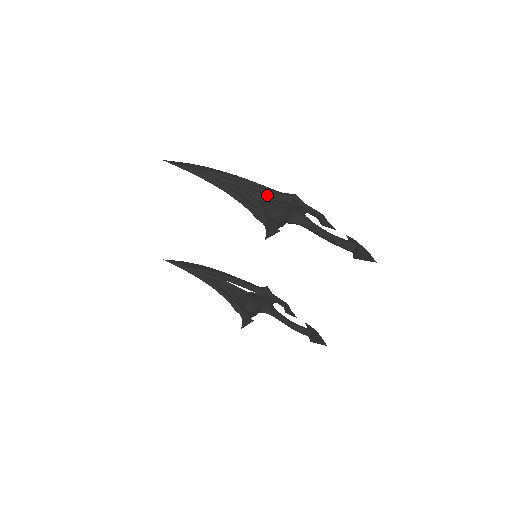
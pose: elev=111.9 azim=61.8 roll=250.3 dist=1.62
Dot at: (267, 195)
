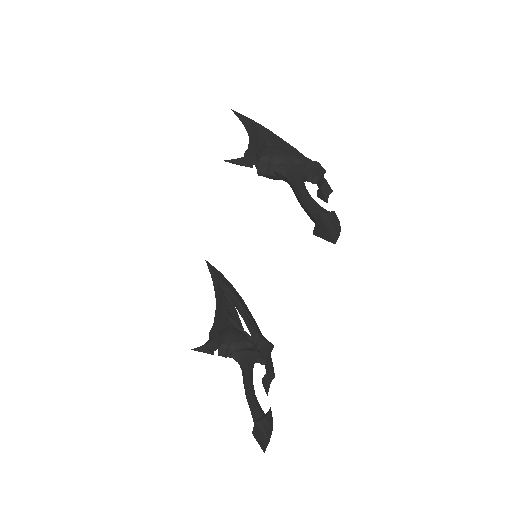
Dot at: occluded
